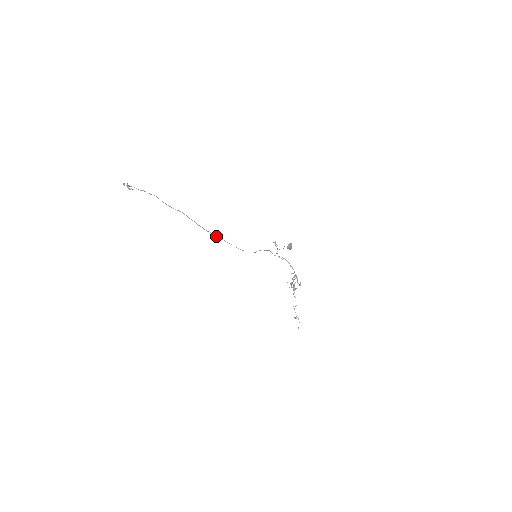
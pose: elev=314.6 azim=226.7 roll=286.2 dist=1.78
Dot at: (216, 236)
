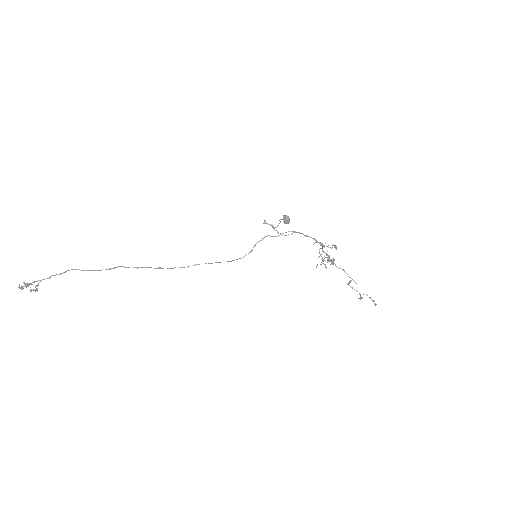
Dot at: (188, 266)
